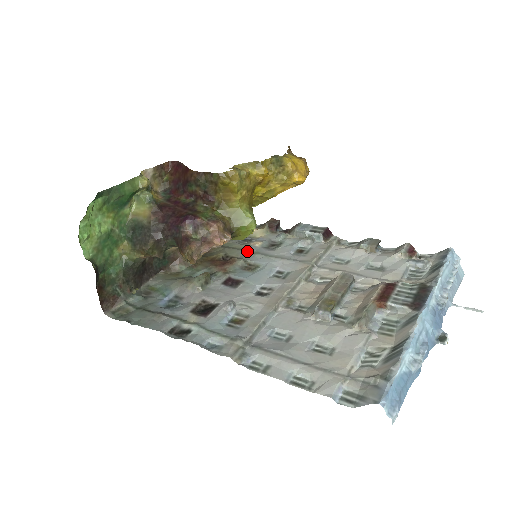
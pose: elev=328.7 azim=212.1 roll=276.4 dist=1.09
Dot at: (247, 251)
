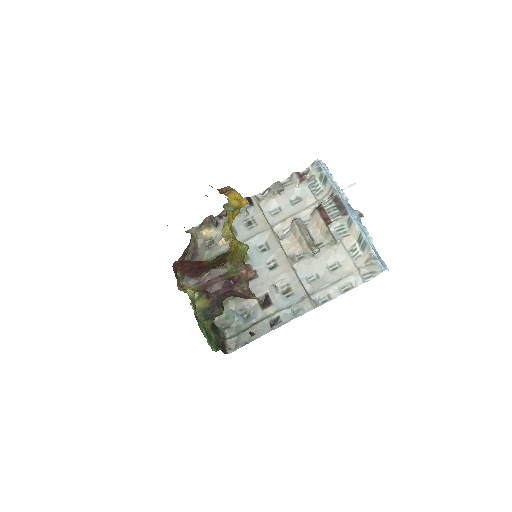
Dot at: occluded
